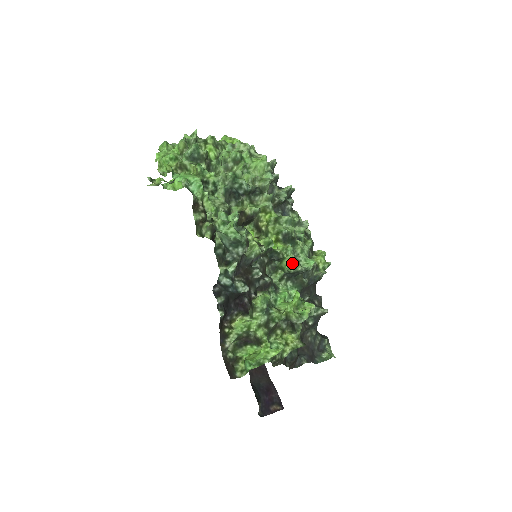
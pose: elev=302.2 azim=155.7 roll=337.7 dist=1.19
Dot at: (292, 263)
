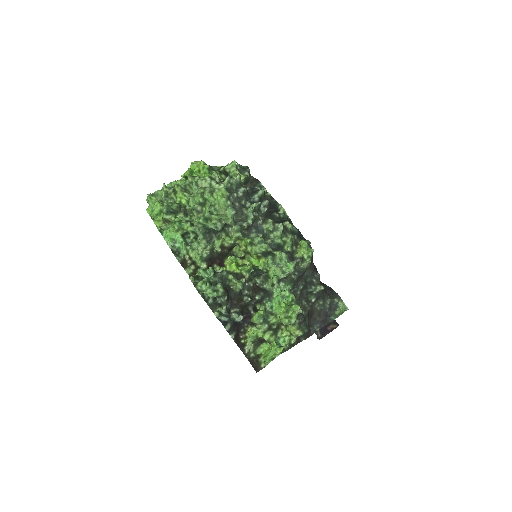
Dot at: (274, 276)
